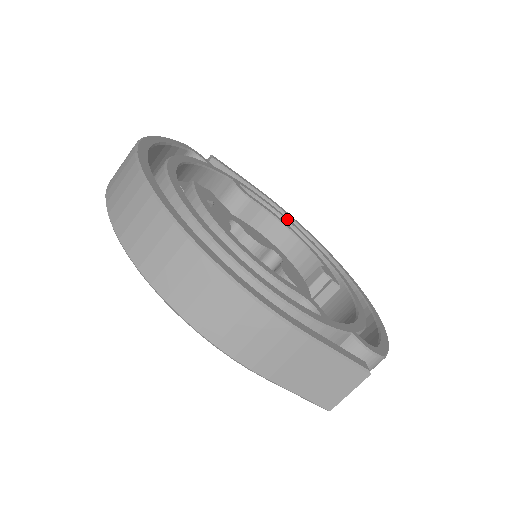
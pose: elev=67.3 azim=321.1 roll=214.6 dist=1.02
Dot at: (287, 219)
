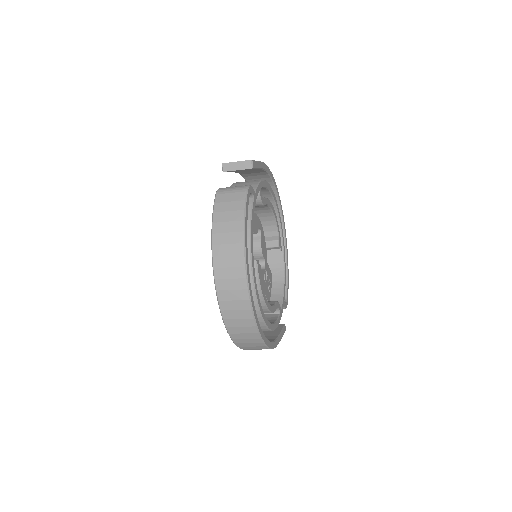
Dot at: (271, 190)
